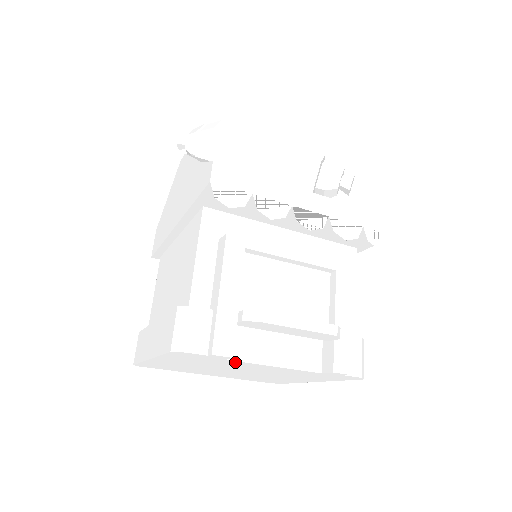
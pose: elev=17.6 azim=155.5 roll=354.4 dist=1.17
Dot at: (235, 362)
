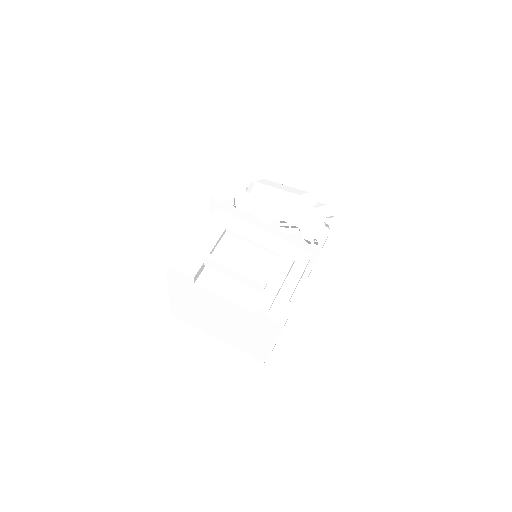
Dot at: (202, 290)
